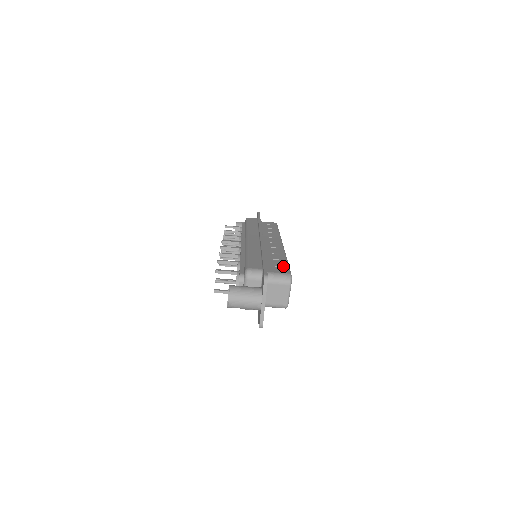
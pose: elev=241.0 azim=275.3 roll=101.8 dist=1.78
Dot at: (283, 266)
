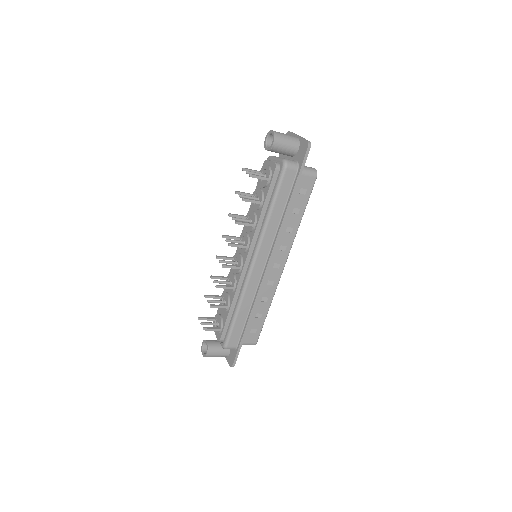
Dot at: (258, 330)
